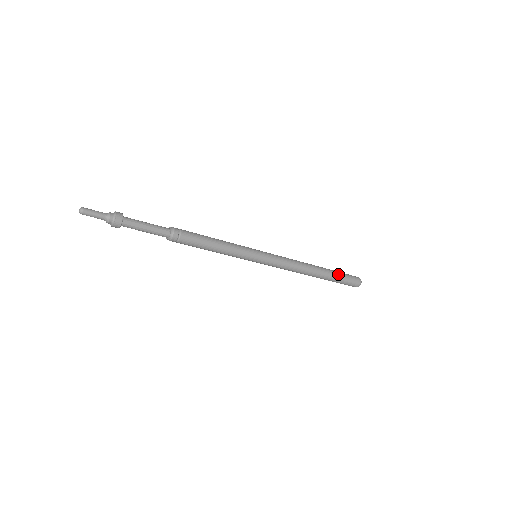
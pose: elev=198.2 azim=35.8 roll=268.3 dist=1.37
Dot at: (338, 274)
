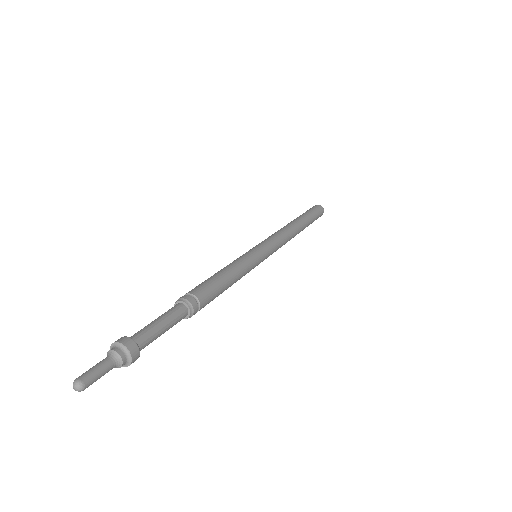
Dot at: (310, 215)
